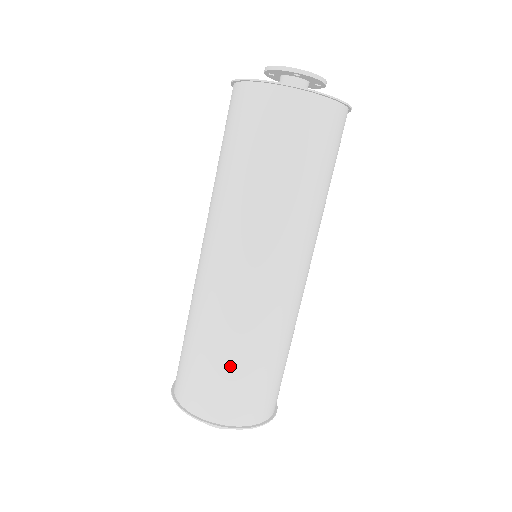
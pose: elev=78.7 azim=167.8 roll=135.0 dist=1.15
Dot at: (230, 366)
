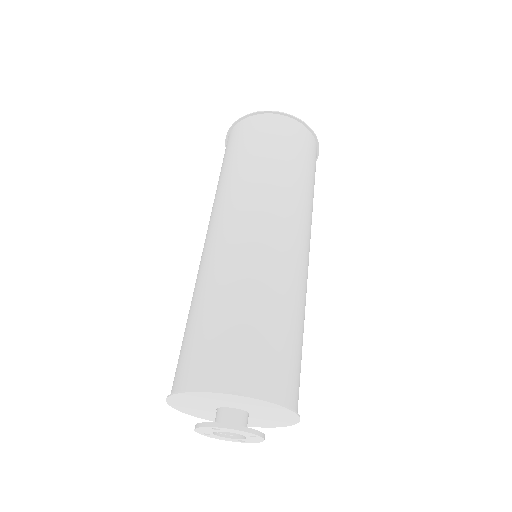
Dot at: (210, 319)
